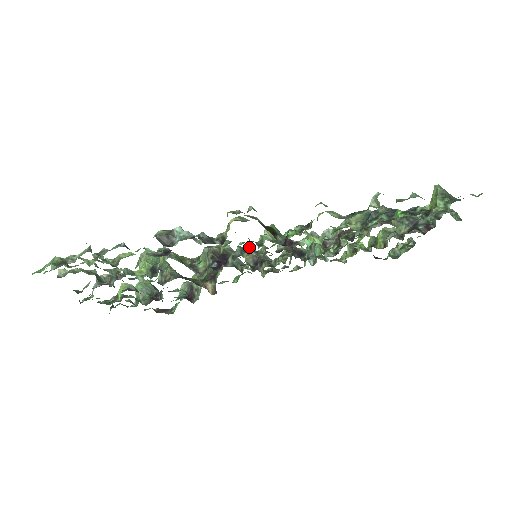
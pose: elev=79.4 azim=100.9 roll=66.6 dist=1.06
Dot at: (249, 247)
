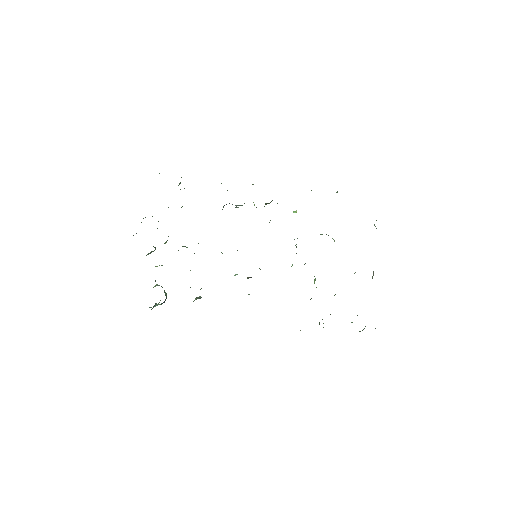
Dot at: occluded
